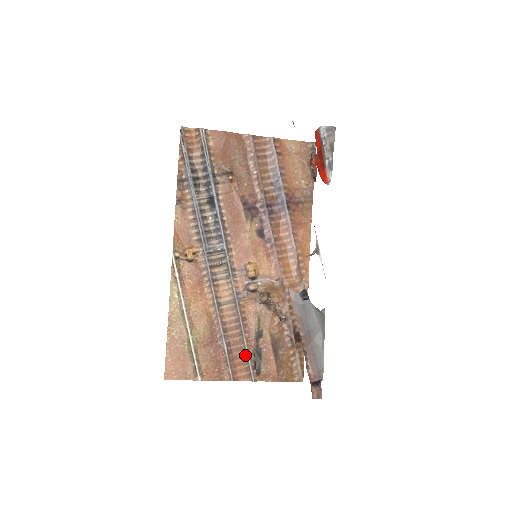
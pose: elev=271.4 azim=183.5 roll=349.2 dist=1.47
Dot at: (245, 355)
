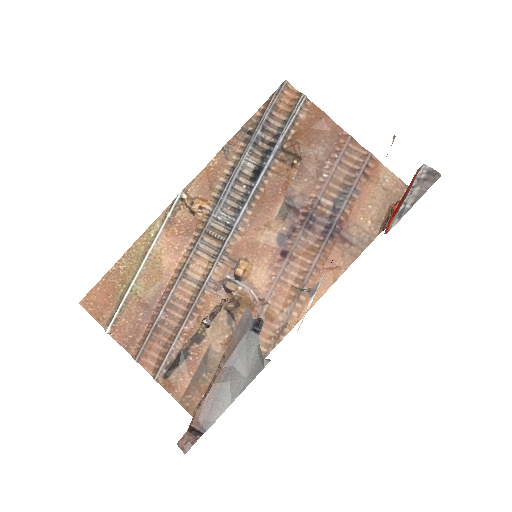
Dot at: (168, 346)
